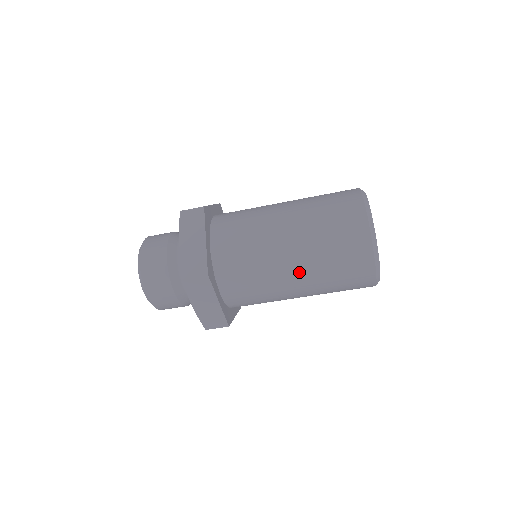
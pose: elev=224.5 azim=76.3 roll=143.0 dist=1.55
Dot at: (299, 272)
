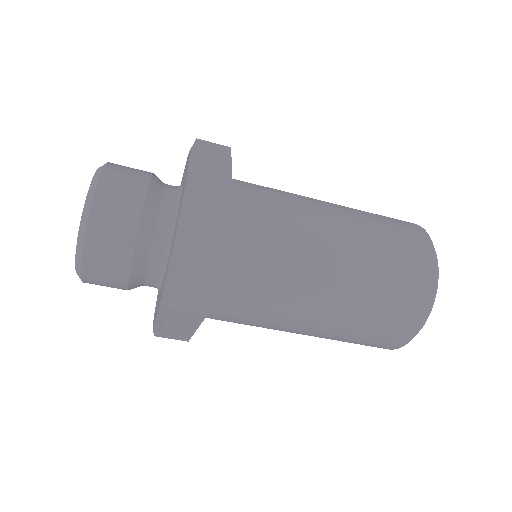
Dot at: (342, 264)
